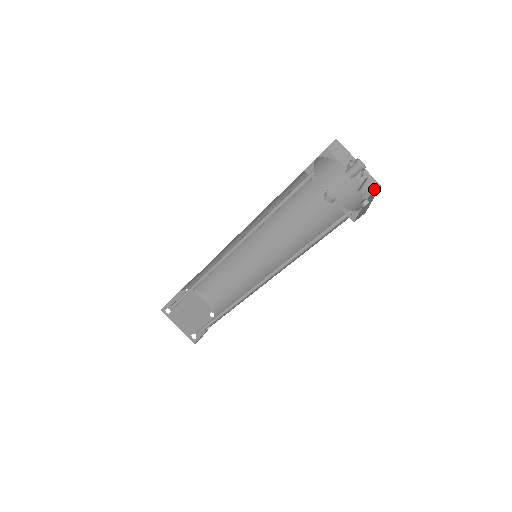
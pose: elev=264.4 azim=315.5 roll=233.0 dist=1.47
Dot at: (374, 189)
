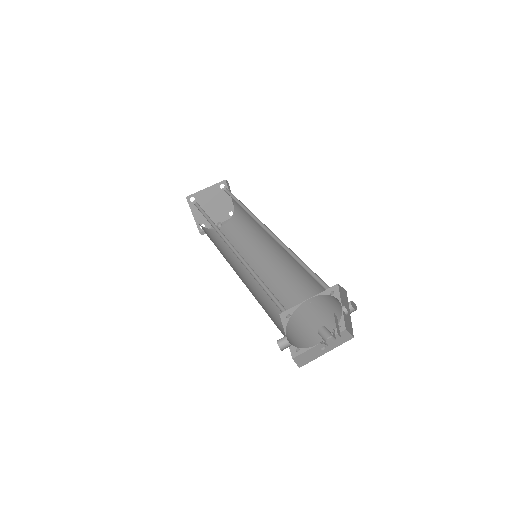
Dot at: (349, 332)
